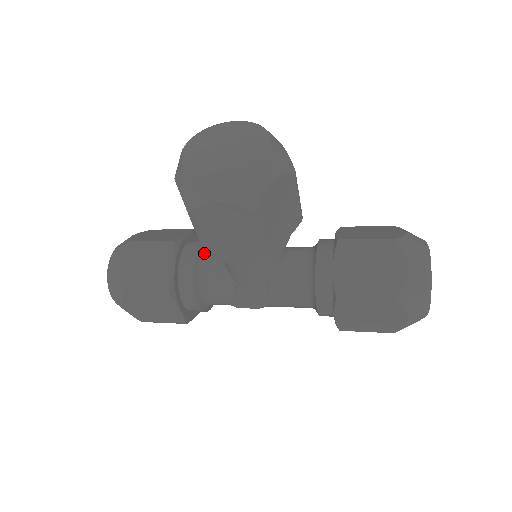
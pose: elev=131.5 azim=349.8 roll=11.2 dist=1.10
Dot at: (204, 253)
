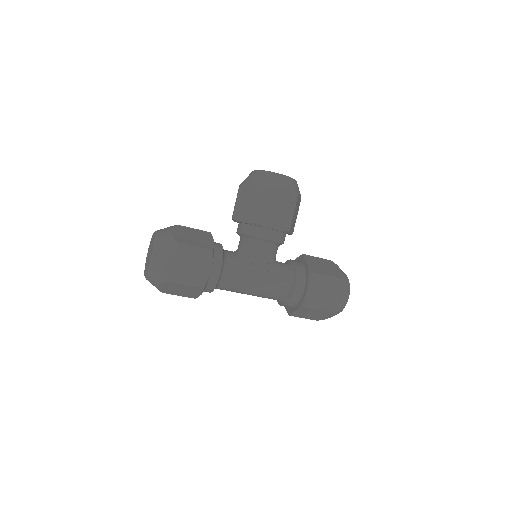
Dot at: (256, 221)
